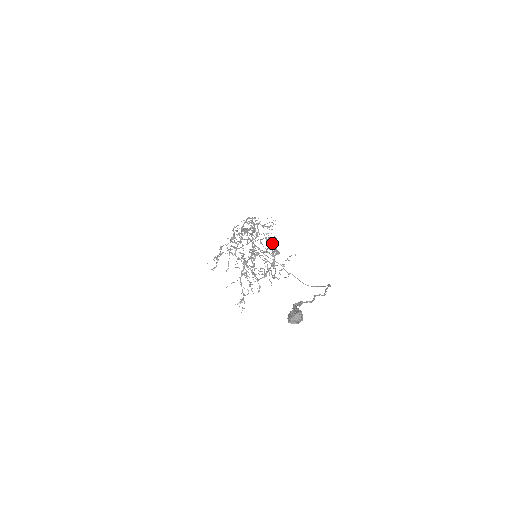
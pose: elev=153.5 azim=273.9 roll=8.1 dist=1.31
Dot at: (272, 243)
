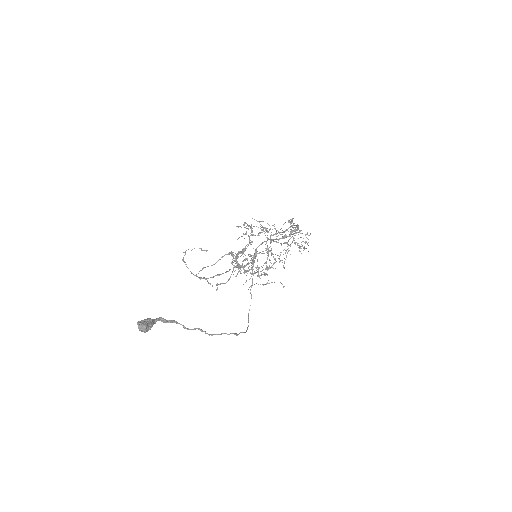
Dot at: occluded
